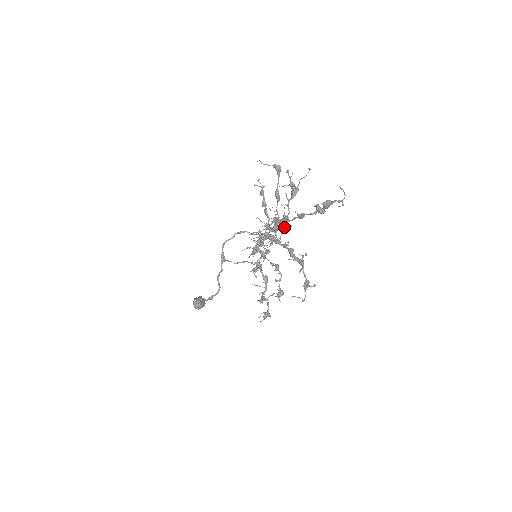
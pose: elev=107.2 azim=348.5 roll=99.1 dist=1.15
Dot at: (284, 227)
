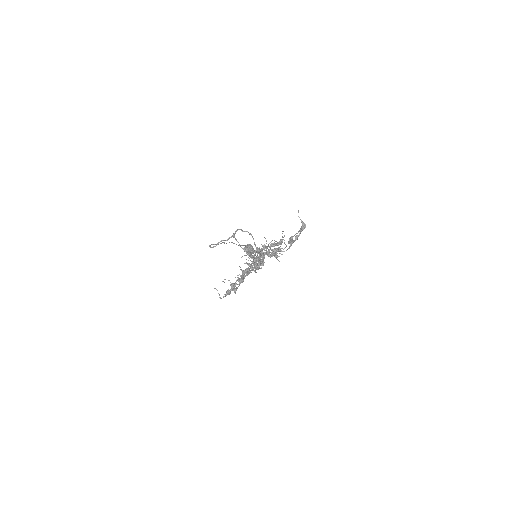
Dot at: (249, 254)
